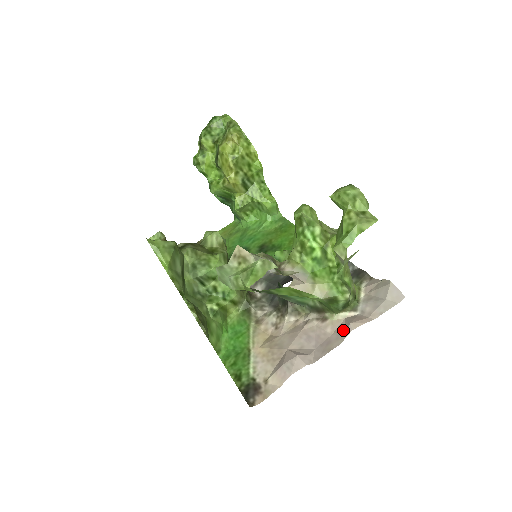
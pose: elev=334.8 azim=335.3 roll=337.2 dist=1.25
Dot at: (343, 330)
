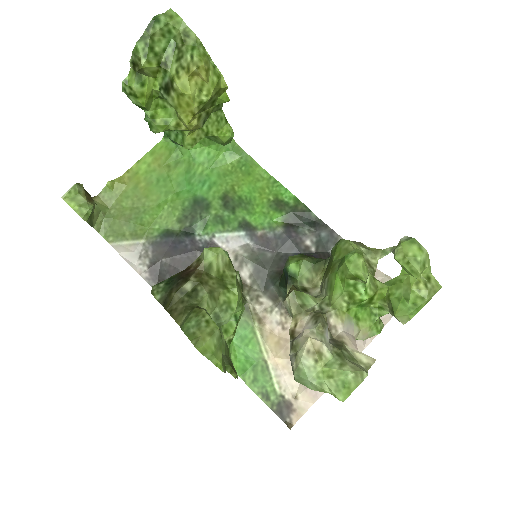
Dot at: occluded
